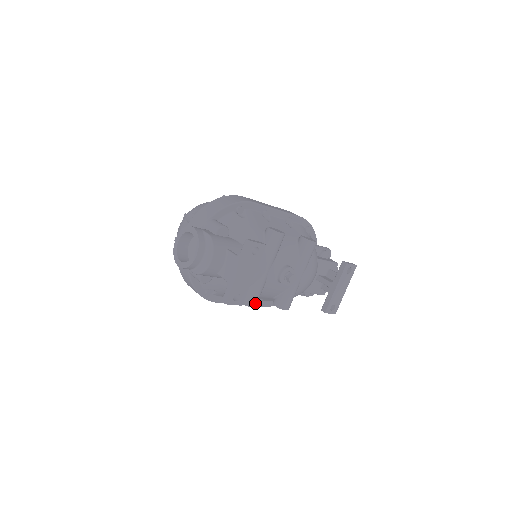
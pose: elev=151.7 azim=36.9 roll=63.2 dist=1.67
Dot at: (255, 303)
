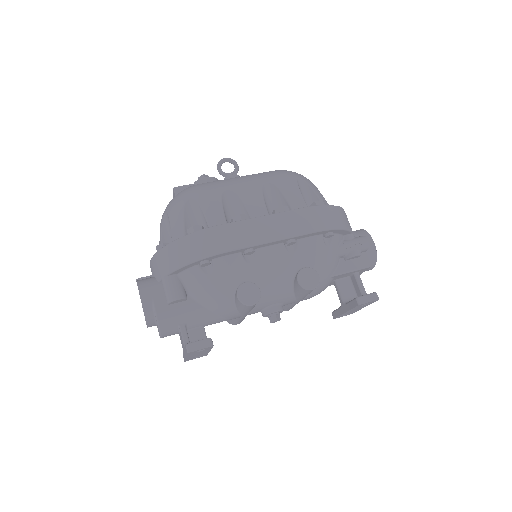
Dot at: (239, 323)
